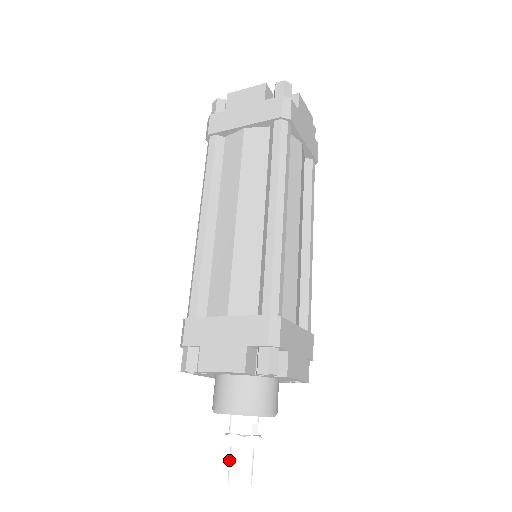
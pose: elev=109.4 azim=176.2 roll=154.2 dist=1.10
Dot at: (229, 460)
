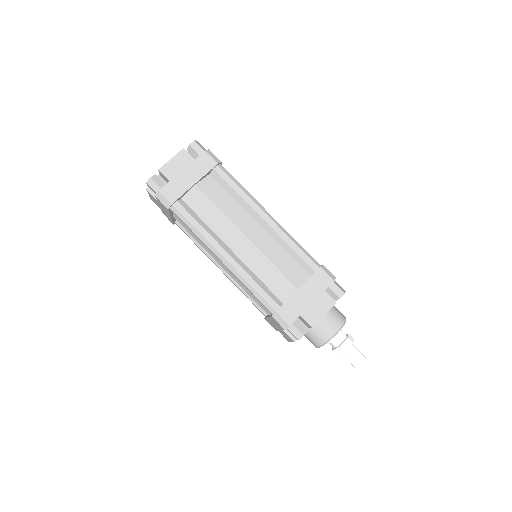
Dot at: (348, 358)
